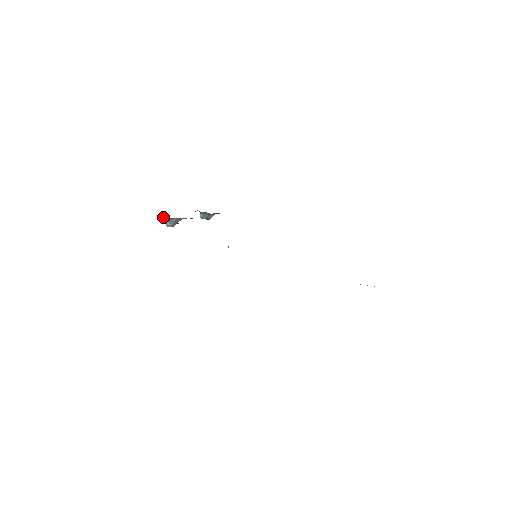
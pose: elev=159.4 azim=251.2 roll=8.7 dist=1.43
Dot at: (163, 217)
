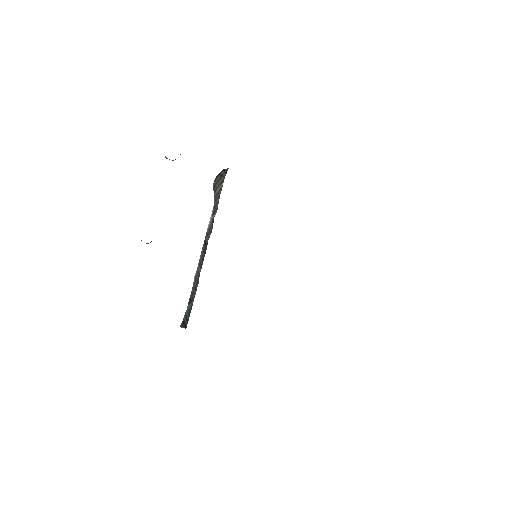
Dot at: occluded
